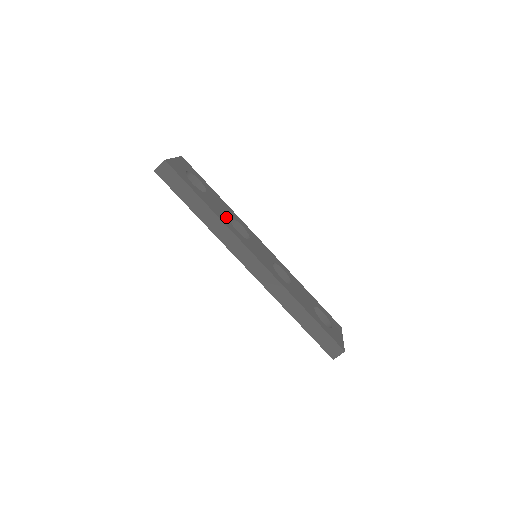
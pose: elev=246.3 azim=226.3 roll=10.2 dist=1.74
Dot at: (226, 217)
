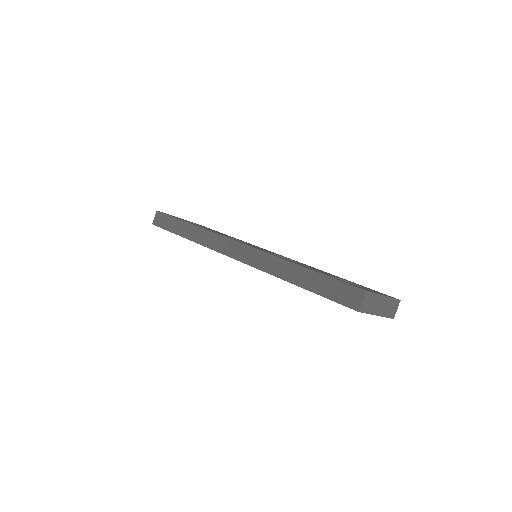
Dot at: occluded
